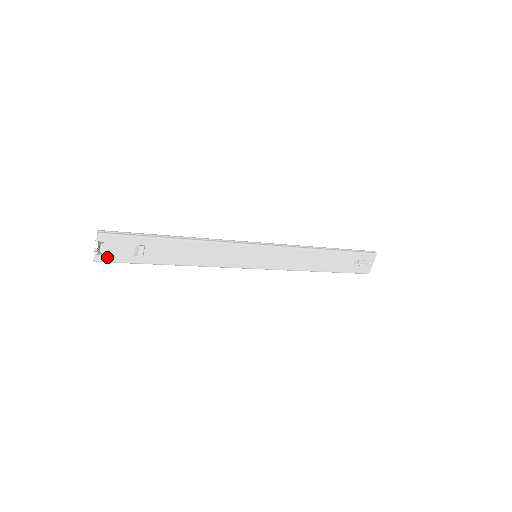
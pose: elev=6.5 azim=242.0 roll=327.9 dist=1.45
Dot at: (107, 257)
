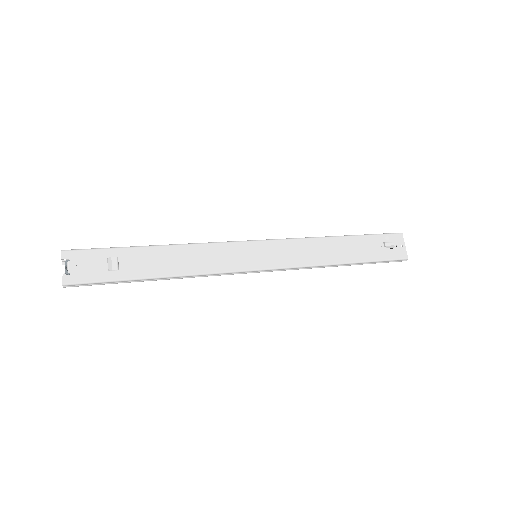
Dot at: (77, 277)
